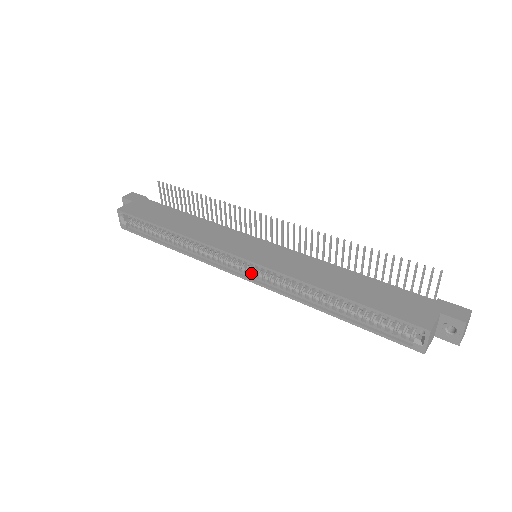
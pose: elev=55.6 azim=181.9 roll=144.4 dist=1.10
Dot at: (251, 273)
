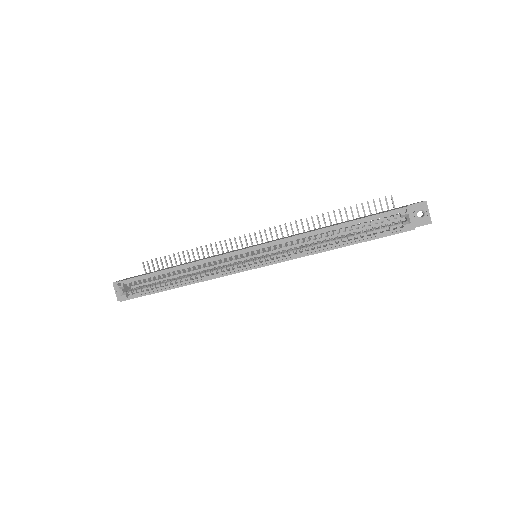
Dot at: (259, 262)
